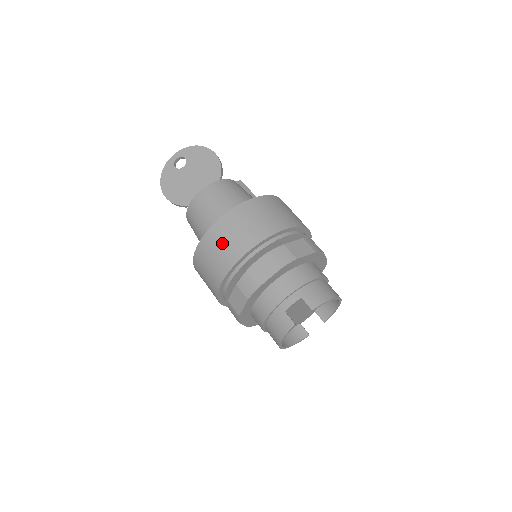
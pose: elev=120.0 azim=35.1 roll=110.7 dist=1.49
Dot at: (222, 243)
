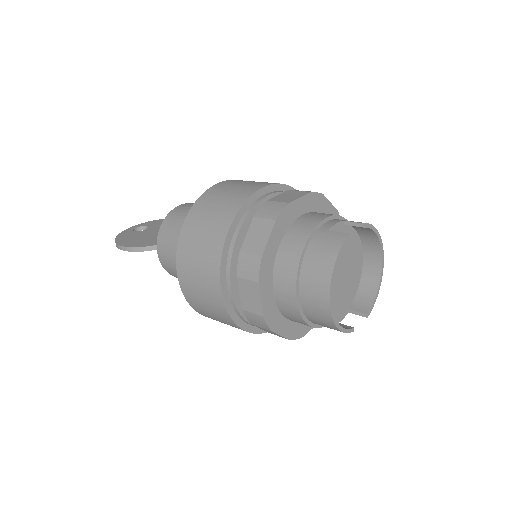
Dot at: (227, 192)
